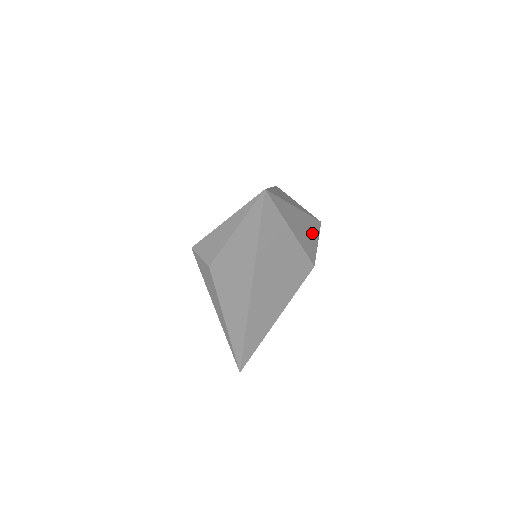
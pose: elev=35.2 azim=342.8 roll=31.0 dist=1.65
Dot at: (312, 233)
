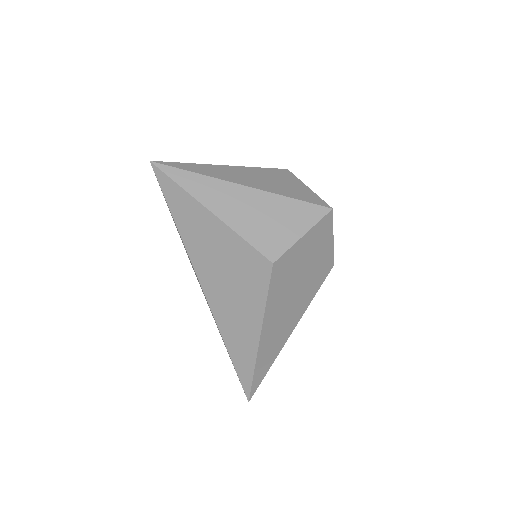
Dot at: (286, 220)
